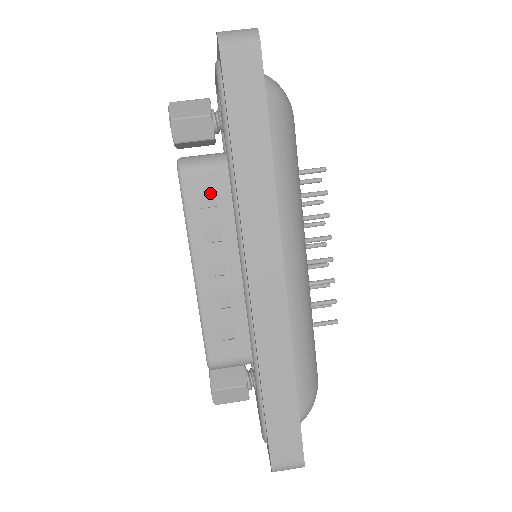
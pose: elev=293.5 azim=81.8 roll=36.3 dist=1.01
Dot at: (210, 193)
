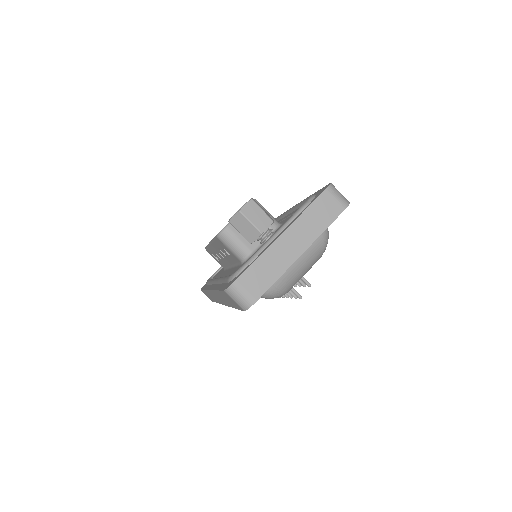
Dot at: (228, 252)
